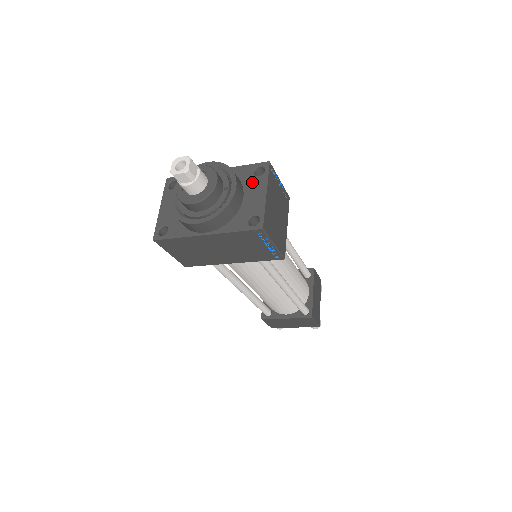
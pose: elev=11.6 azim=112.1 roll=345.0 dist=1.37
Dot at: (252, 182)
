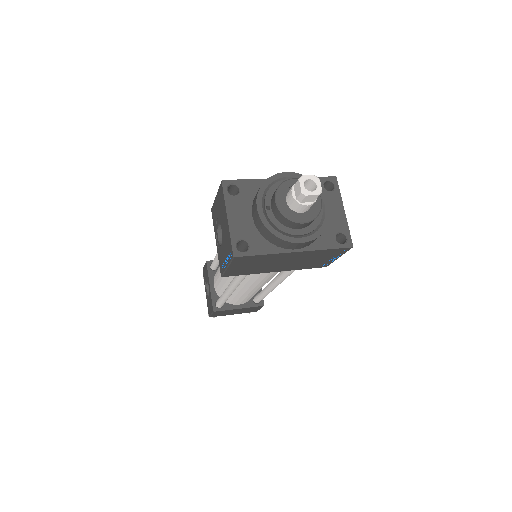
Dot at: occluded
